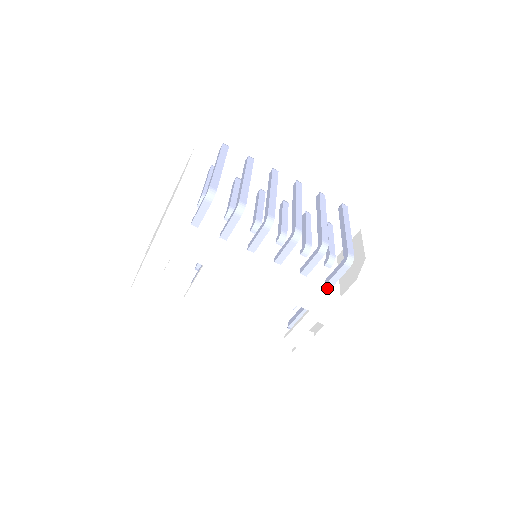
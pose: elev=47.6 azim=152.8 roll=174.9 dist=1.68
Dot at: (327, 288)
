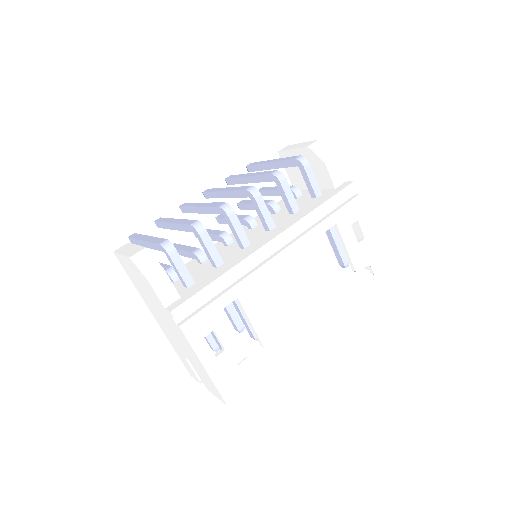
Dot at: (320, 197)
